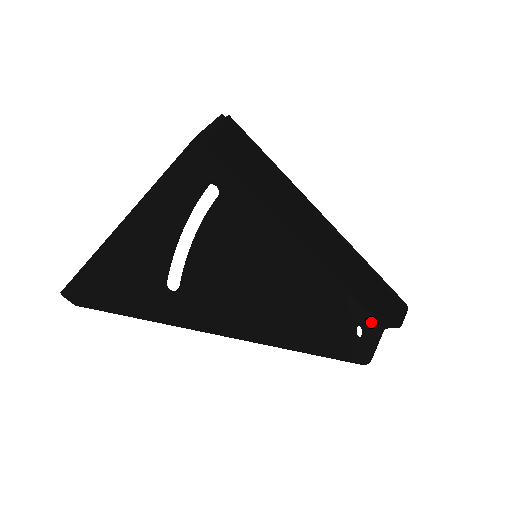
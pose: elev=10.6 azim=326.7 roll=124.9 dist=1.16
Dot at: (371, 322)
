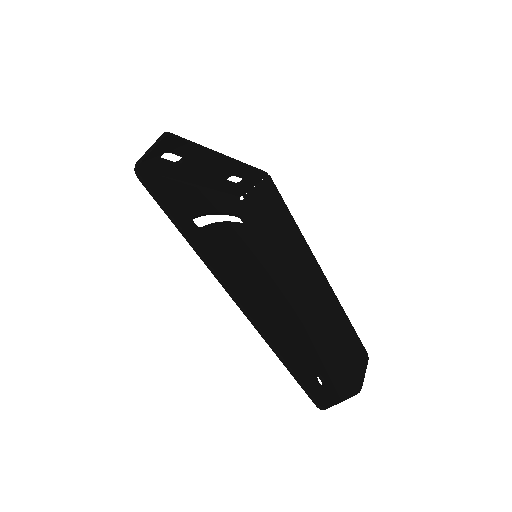
Dot at: (332, 384)
